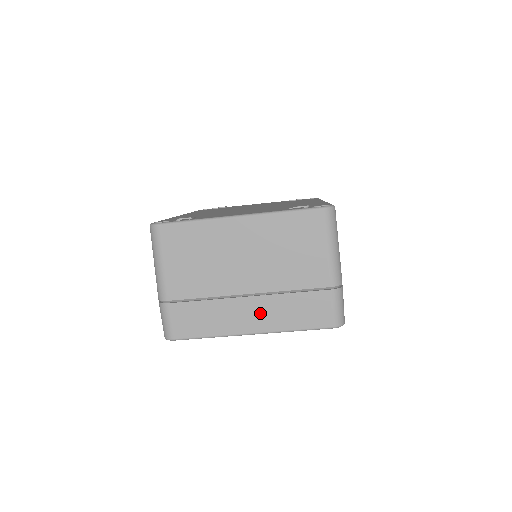
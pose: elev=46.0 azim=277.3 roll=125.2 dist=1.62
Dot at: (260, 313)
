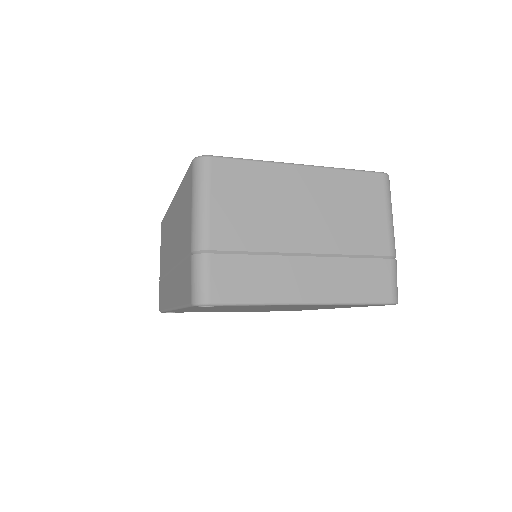
Dot at: (318, 278)
